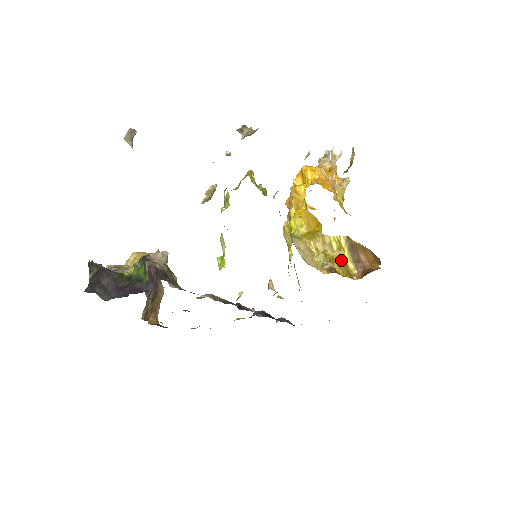
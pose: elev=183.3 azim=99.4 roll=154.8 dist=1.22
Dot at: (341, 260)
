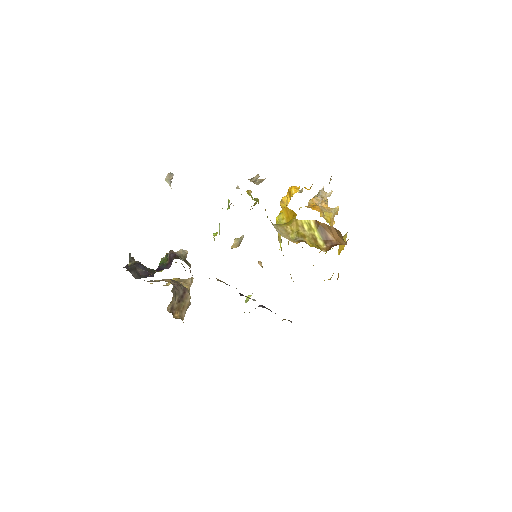
Dot at: (312, 238)
